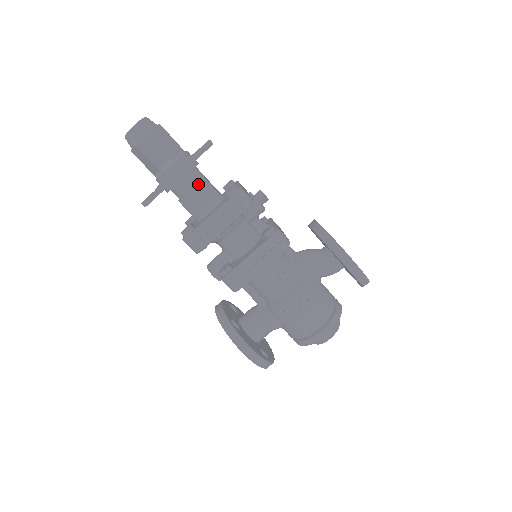
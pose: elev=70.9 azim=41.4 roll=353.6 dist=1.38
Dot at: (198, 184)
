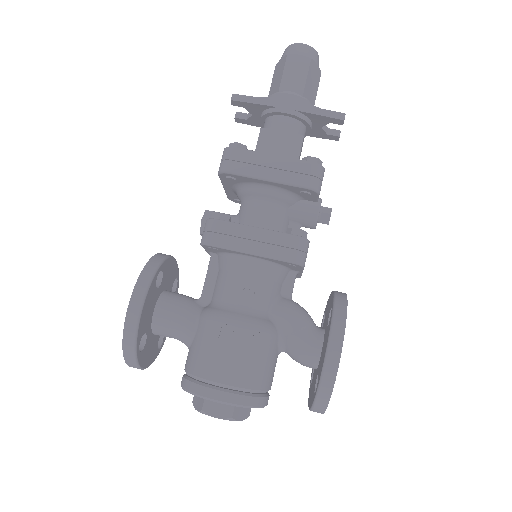
Dot at: (293, 134)
